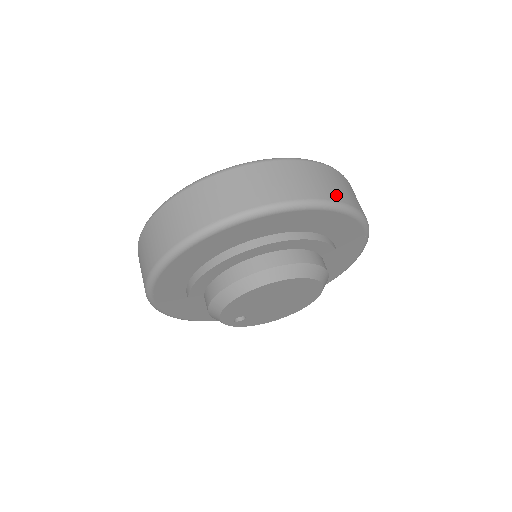
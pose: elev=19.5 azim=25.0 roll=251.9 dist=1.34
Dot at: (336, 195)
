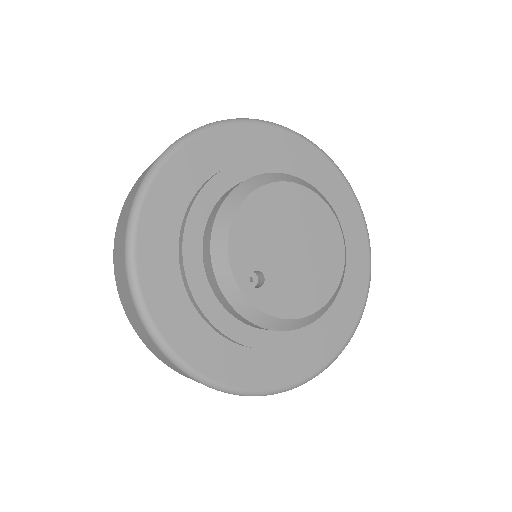
Dot at: occluded
